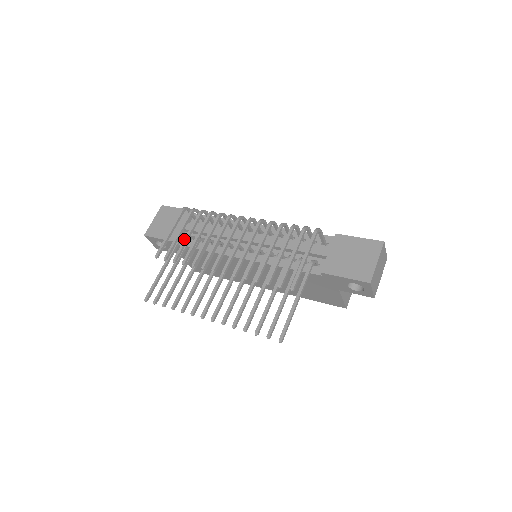
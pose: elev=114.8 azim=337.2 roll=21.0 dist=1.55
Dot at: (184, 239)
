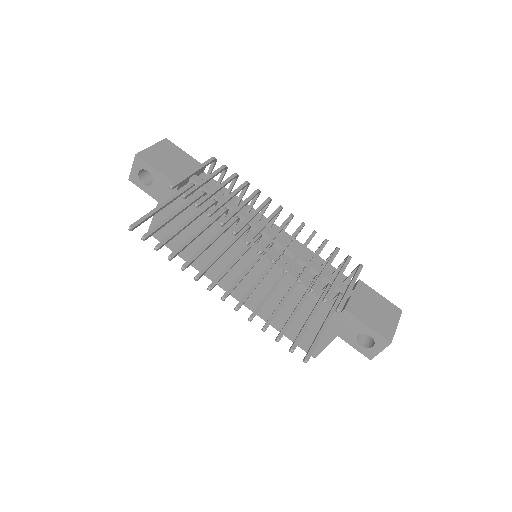
Dot at: (213, 189)
